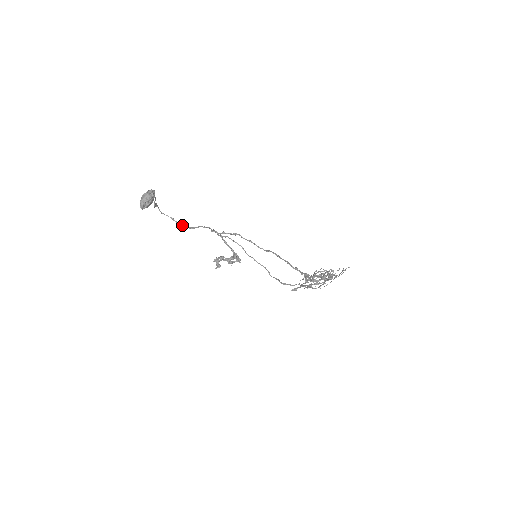
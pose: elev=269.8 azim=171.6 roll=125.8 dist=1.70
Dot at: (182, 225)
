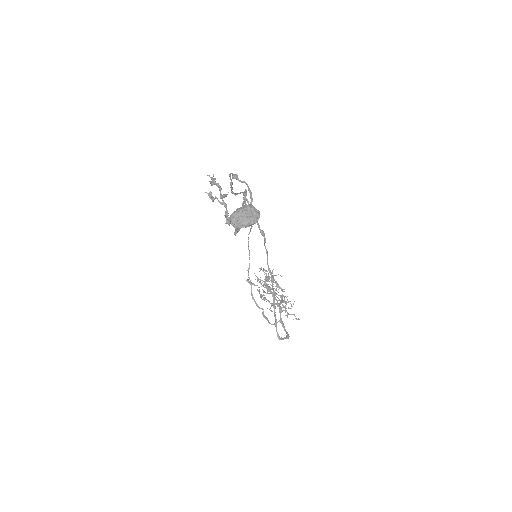
Dot at: (232, 191)
